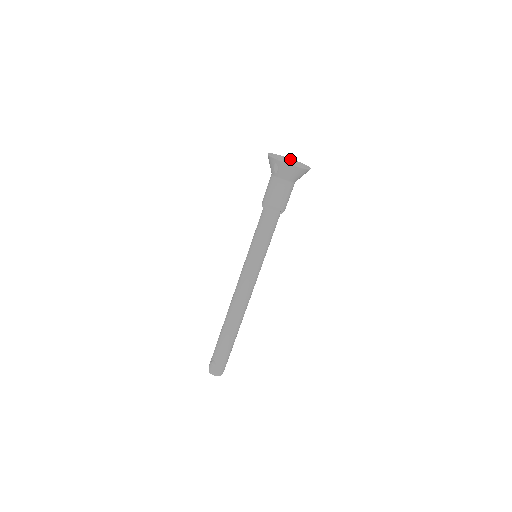
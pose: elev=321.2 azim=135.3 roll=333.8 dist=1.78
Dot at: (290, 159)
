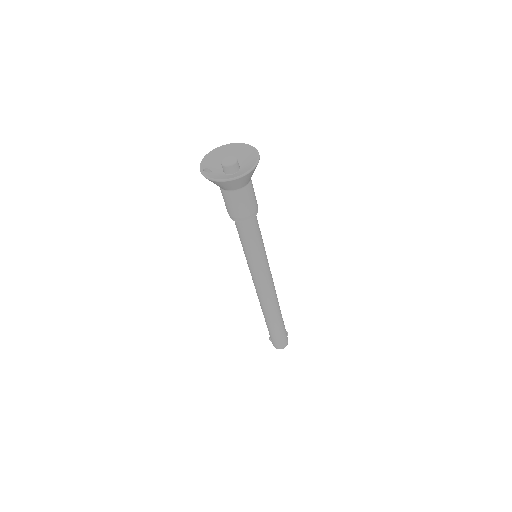
Dot at: (246, 146)
